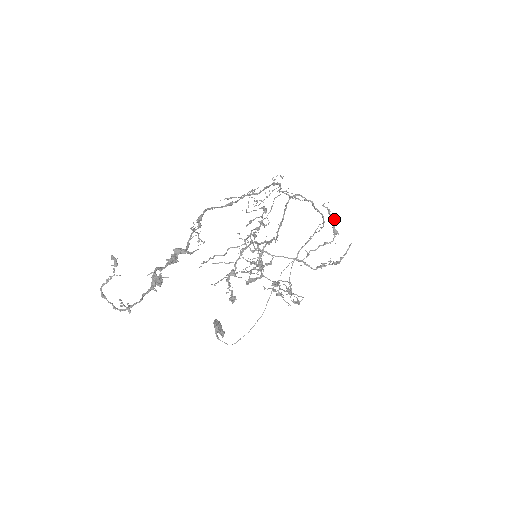
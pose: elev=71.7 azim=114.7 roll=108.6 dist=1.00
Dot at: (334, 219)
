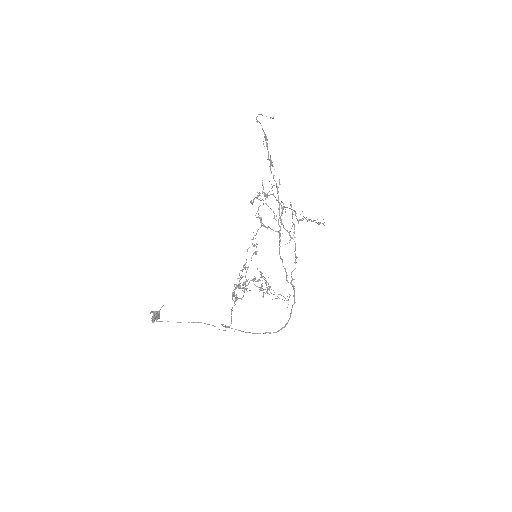
Dot at: (323, 223)
